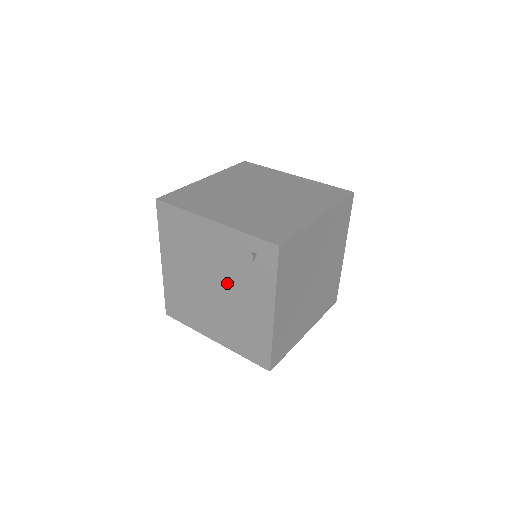
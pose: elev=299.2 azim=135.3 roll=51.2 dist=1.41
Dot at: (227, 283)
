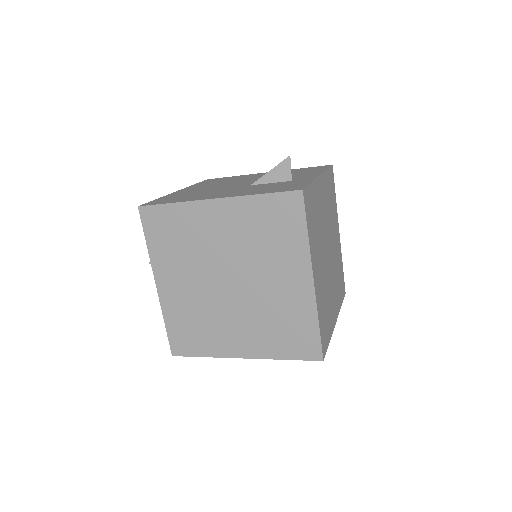
Dot at: occluded
